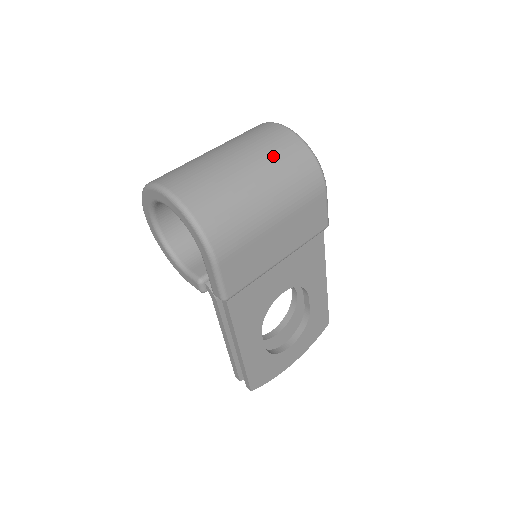
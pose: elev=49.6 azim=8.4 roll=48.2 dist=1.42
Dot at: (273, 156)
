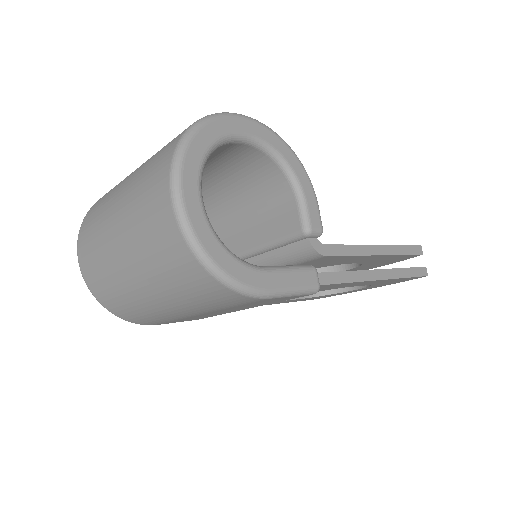
Dot at: (158, 268)
